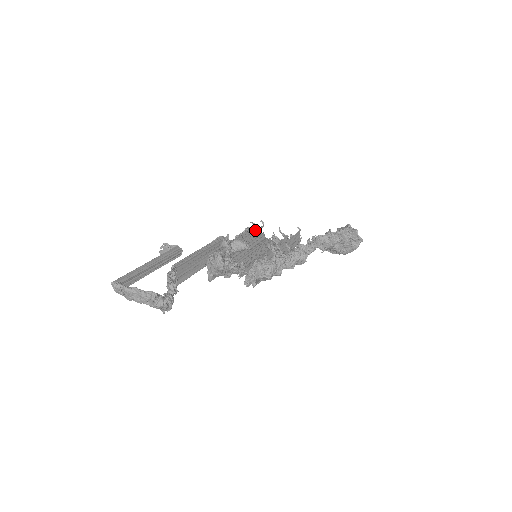
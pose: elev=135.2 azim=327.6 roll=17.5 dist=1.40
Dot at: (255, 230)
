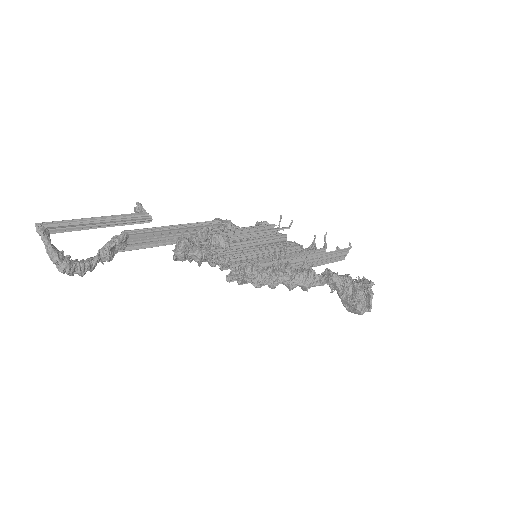
Dot at: (271, 228)
